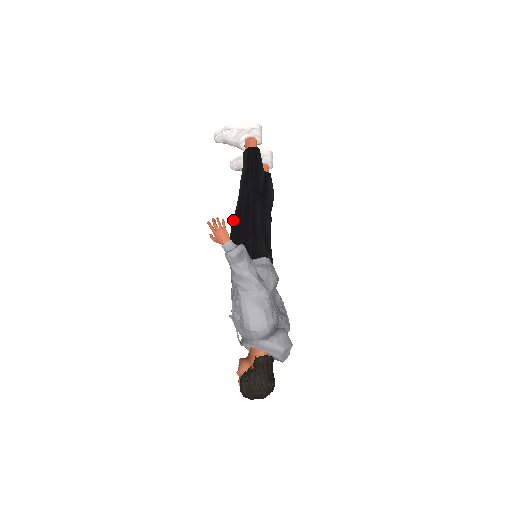
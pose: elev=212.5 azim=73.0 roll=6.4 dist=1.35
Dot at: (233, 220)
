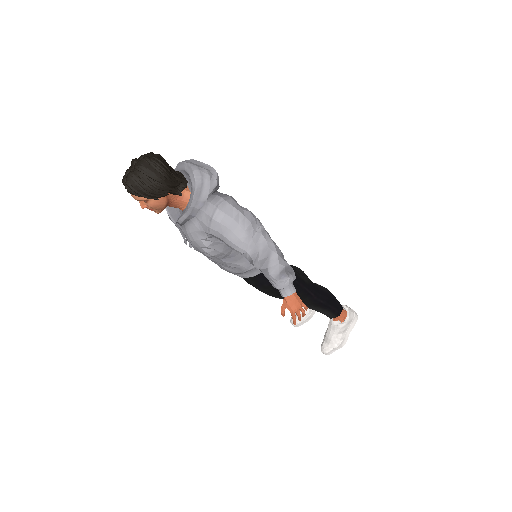
Dot at: occluded
